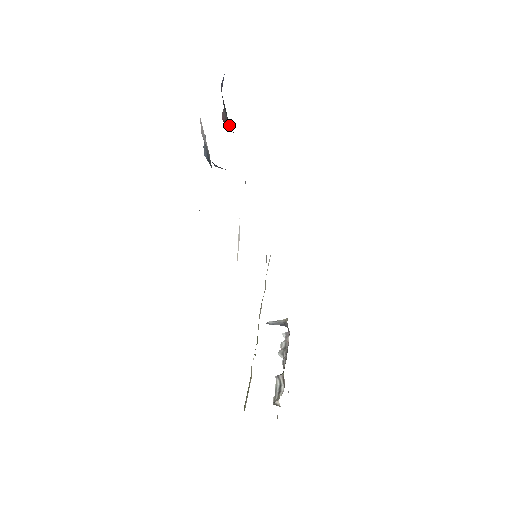
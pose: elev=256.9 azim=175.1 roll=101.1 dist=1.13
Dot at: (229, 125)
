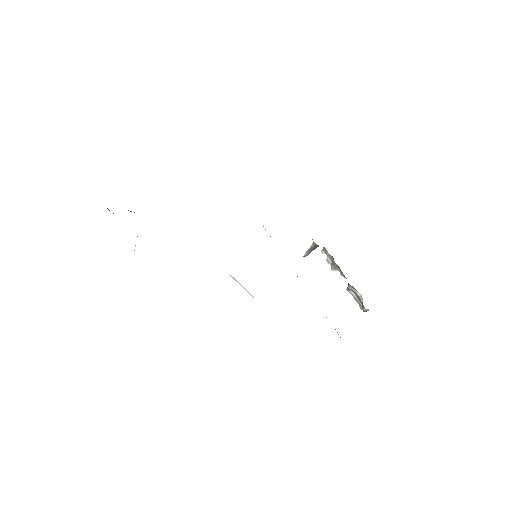
Dot at: occluded
